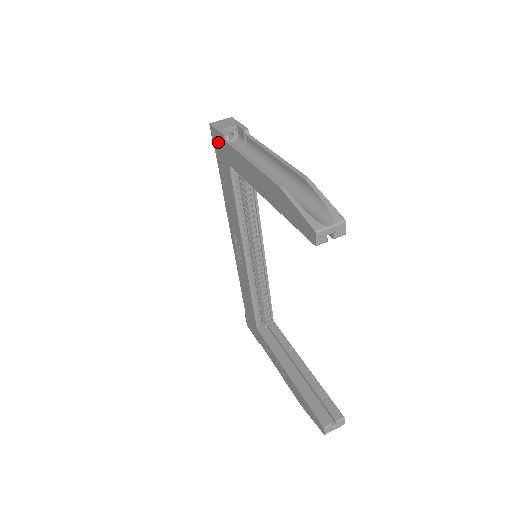
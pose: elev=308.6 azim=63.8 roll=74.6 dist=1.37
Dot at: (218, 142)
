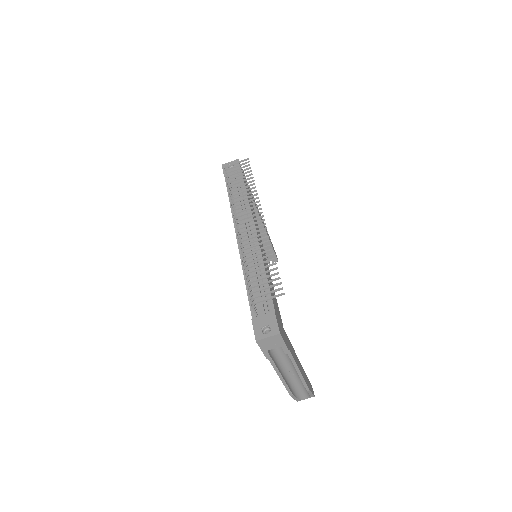
Dot at: occluded
